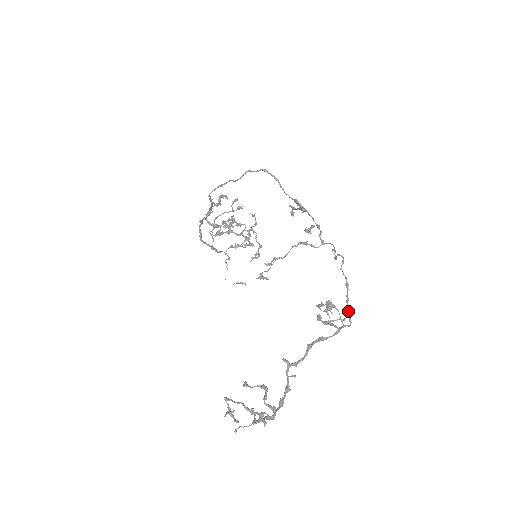
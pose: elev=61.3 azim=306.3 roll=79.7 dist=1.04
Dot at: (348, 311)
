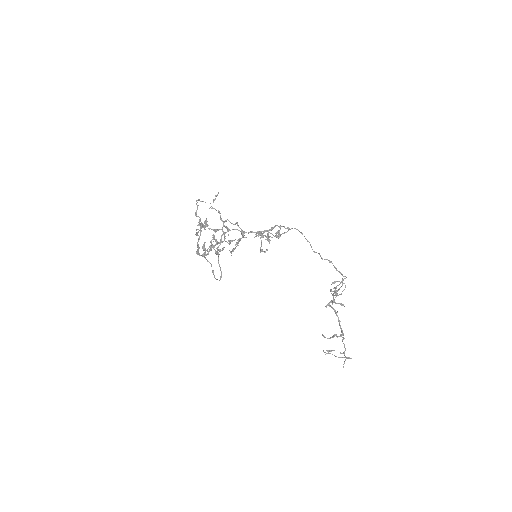
Dot at: occluded
